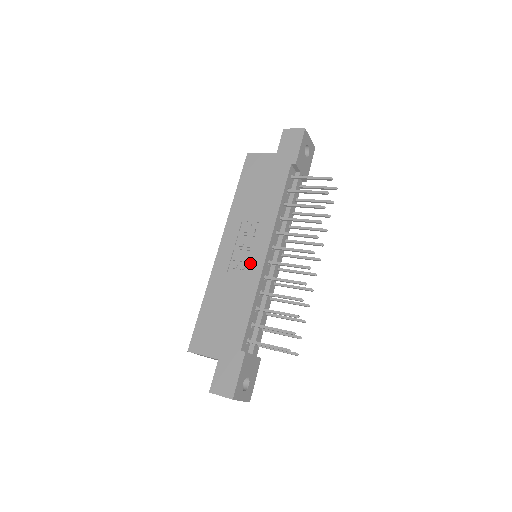
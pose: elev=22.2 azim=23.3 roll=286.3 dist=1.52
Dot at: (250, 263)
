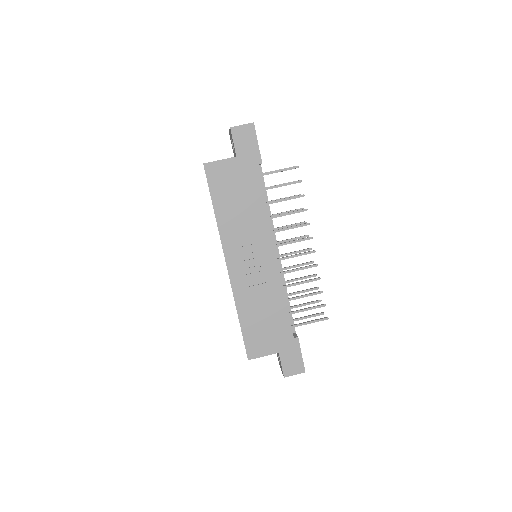
Dot at: (266, 269)
